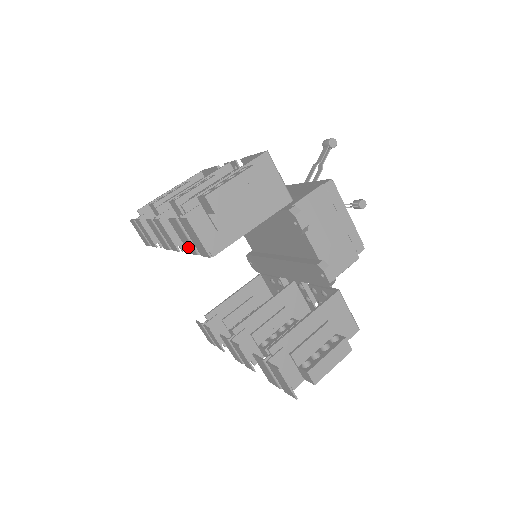
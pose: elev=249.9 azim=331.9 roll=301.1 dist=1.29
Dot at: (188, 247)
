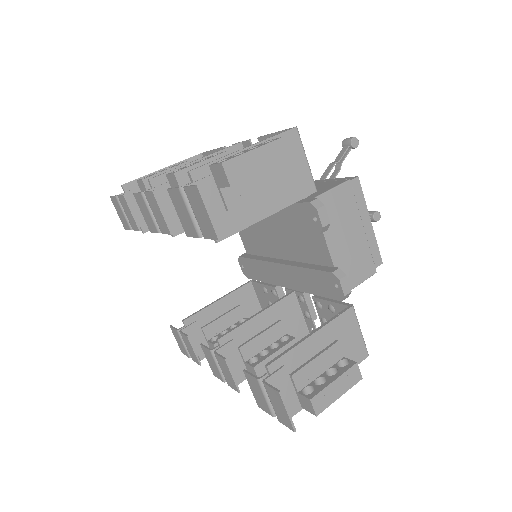
Dot at: (187, 227)
